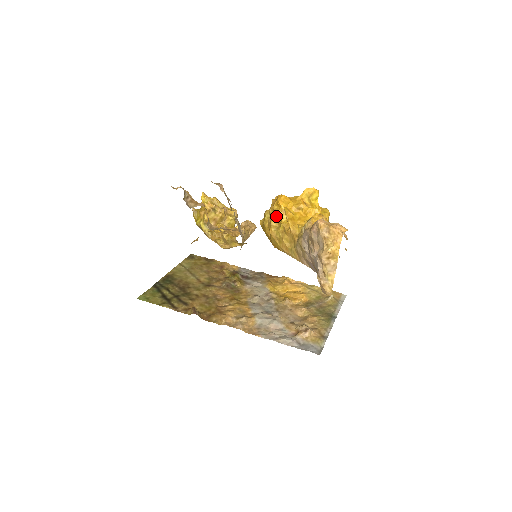
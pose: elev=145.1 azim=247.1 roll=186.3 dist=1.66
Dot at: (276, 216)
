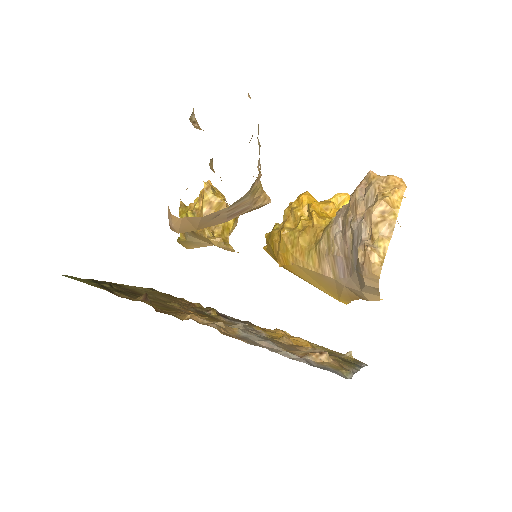
Dot at: (294, 214)
